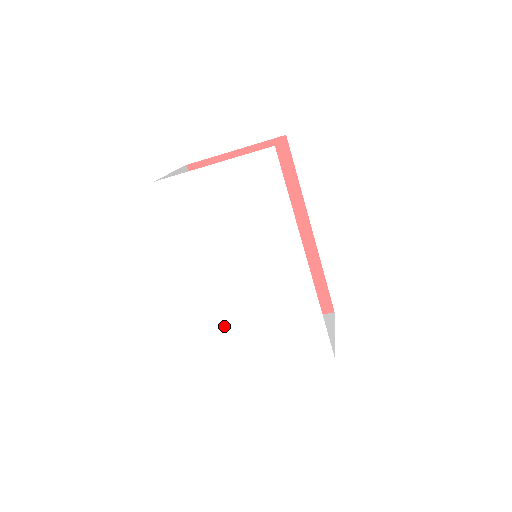
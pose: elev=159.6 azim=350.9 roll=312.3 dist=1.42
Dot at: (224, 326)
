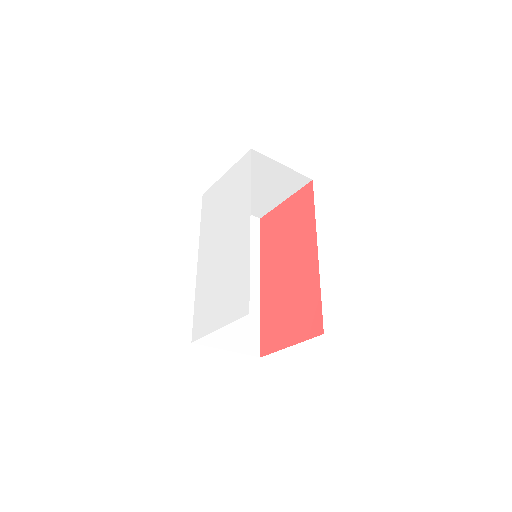
Dot at: (202, 292)
